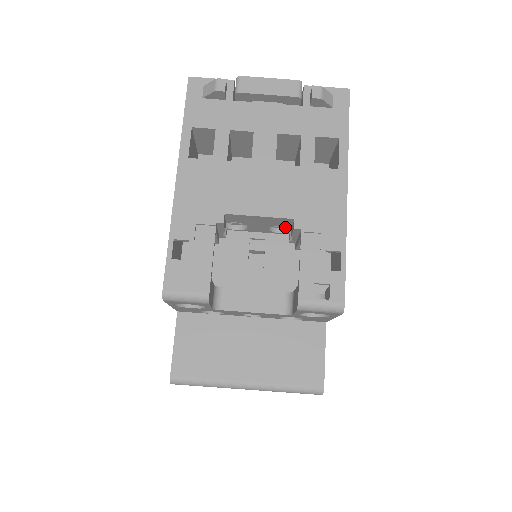
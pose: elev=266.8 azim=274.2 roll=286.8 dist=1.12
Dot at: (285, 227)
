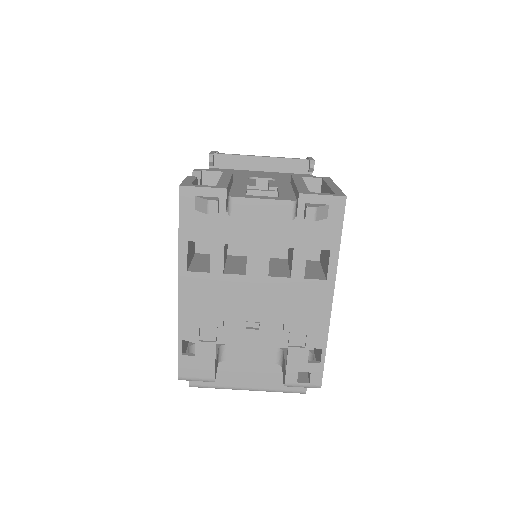
Dot at: occluded
